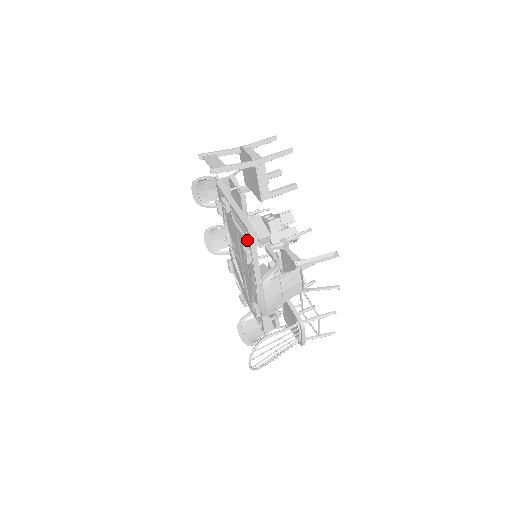
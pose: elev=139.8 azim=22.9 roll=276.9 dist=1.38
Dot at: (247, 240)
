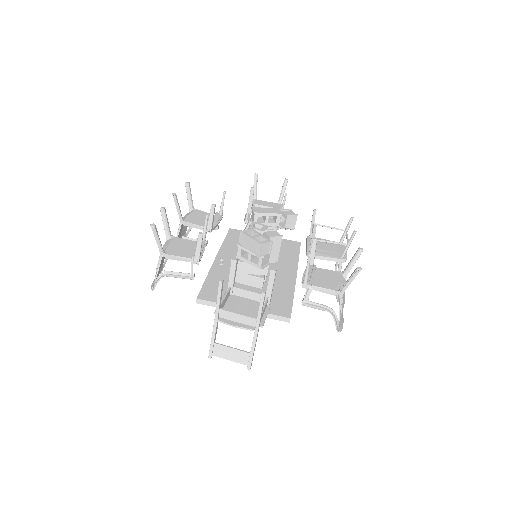
Dot at: occluded
